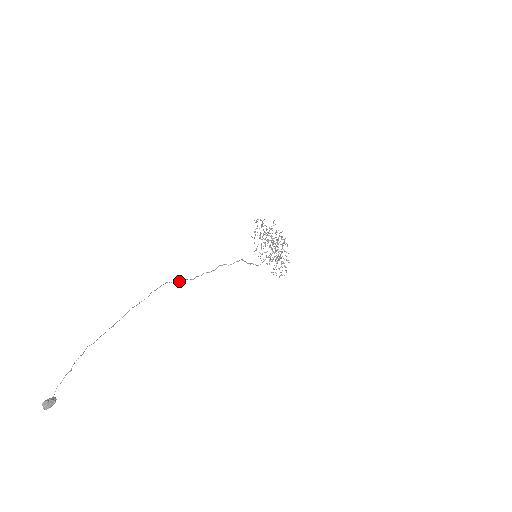
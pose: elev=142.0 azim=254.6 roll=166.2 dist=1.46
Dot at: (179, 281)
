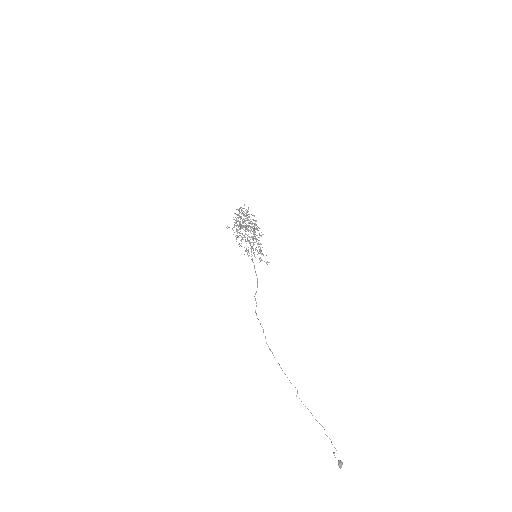
Dot at: (270, 349)
